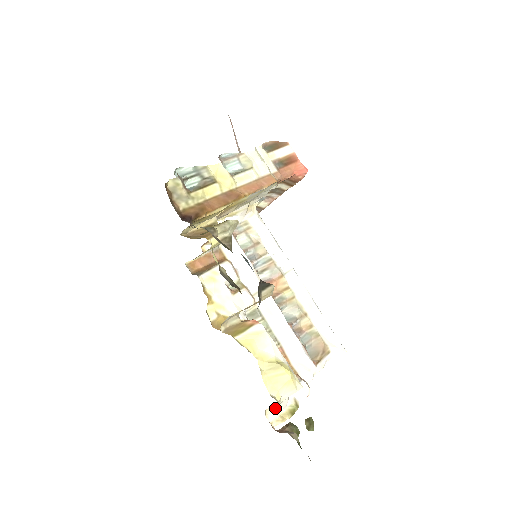
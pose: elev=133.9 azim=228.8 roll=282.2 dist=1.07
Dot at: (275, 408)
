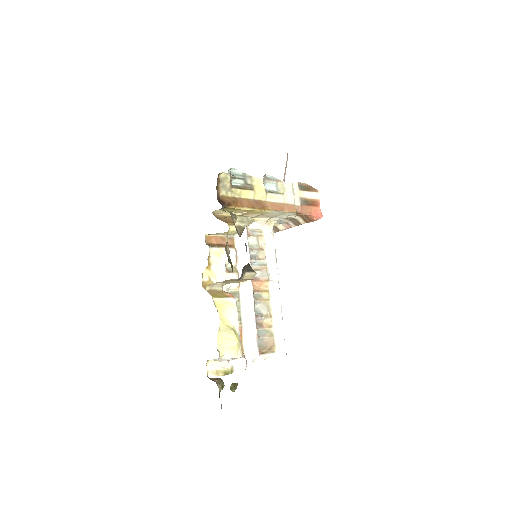
Dot at: (216, 362)
